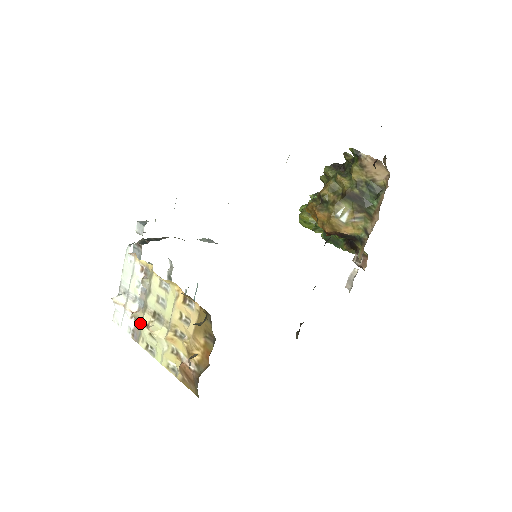
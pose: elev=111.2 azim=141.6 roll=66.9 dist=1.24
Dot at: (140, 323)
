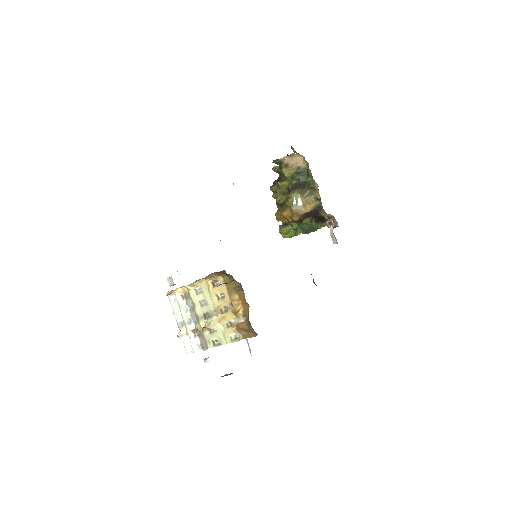
Dot at: (200, 331)
